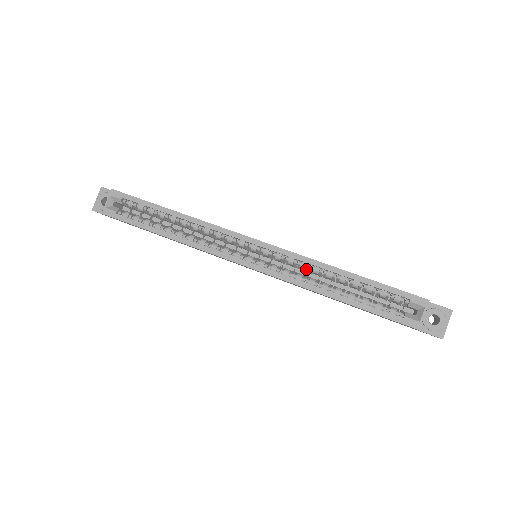
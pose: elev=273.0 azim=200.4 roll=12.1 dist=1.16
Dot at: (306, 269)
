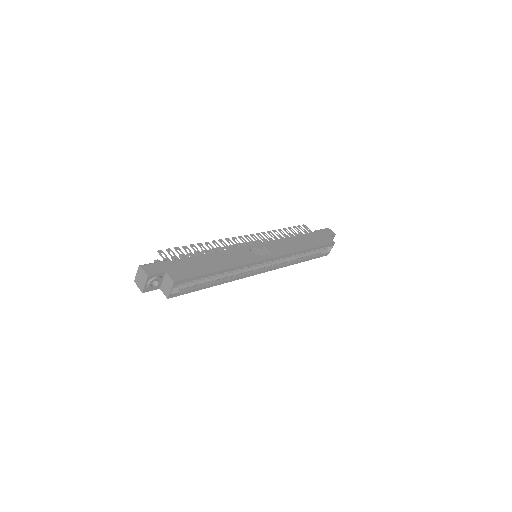
Dot at: occluded
